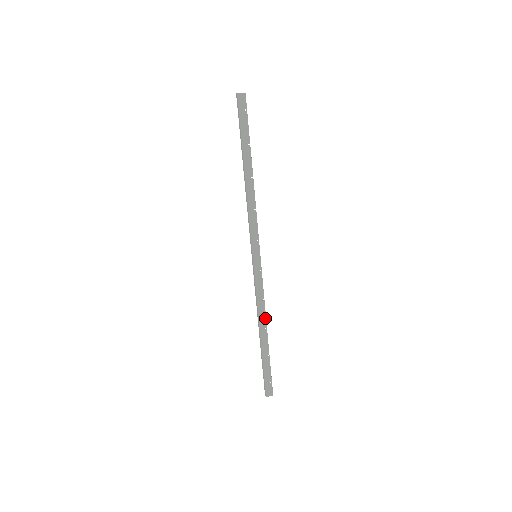
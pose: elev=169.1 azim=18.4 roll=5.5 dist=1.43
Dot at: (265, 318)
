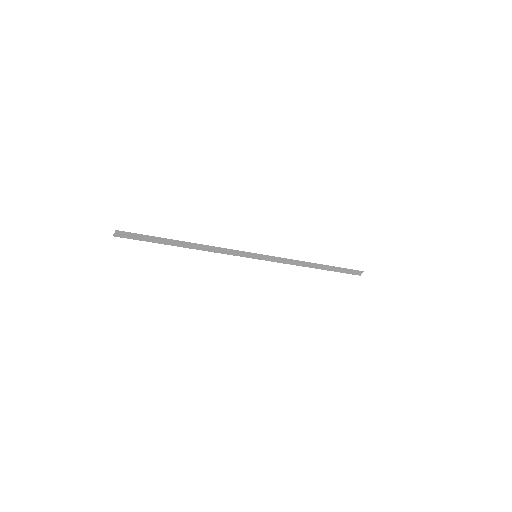
Dot at: (306, 263)
